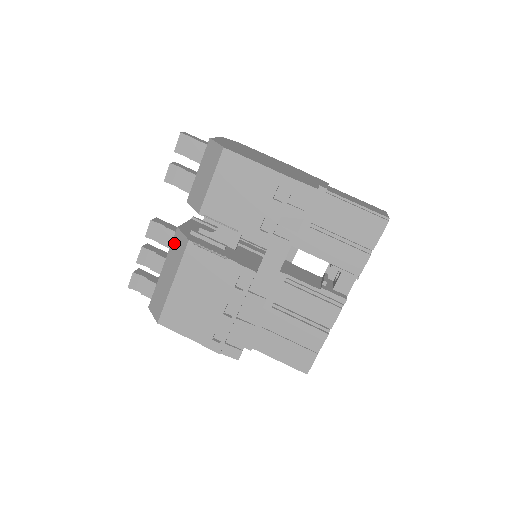
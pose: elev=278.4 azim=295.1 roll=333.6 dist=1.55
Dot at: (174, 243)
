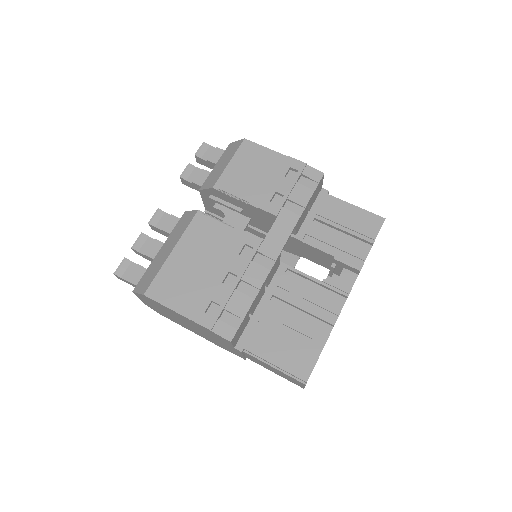
Dot at: (179, 223)
